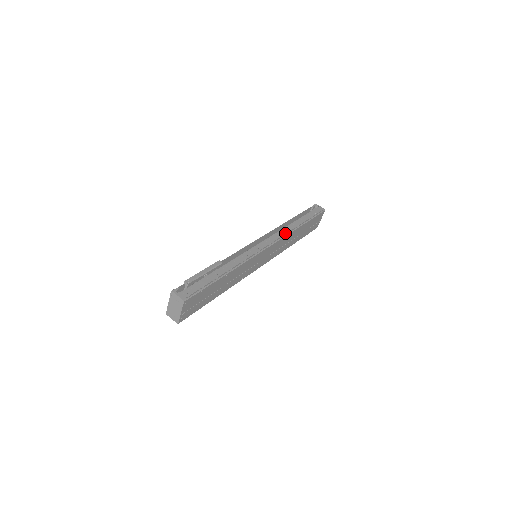
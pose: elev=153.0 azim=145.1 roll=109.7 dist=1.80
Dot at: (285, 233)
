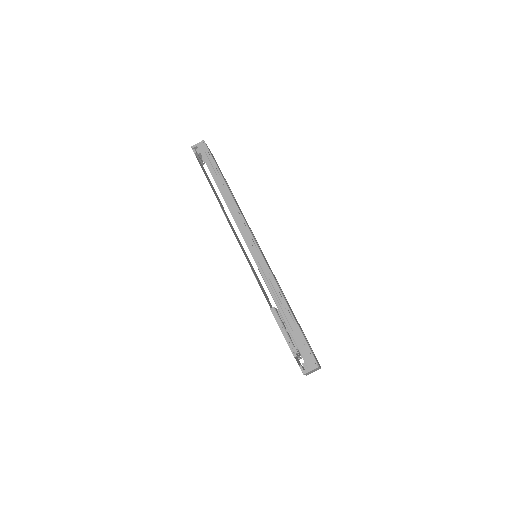
Dot at: (237, 212)
